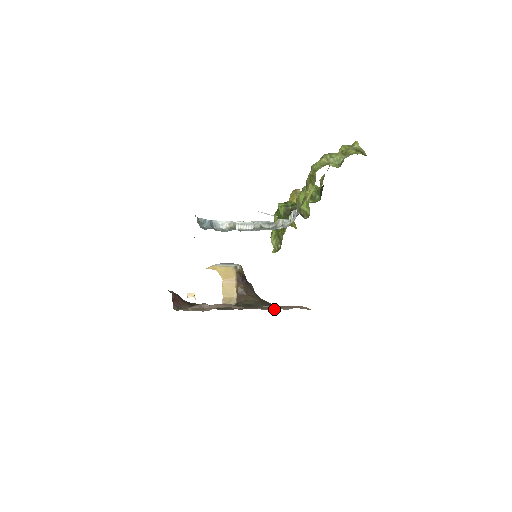
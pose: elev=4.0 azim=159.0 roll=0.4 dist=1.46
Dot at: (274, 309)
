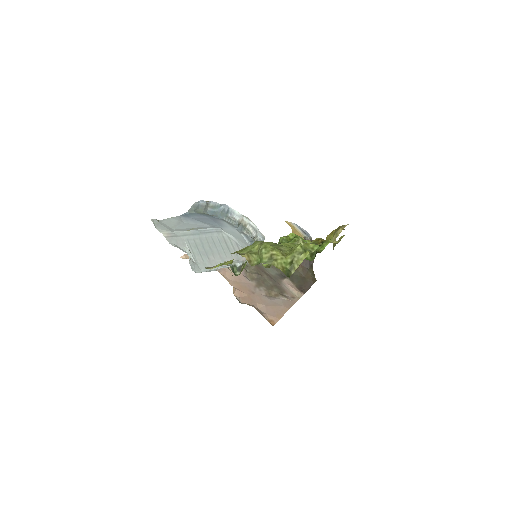
Dot at: (243, 301)
